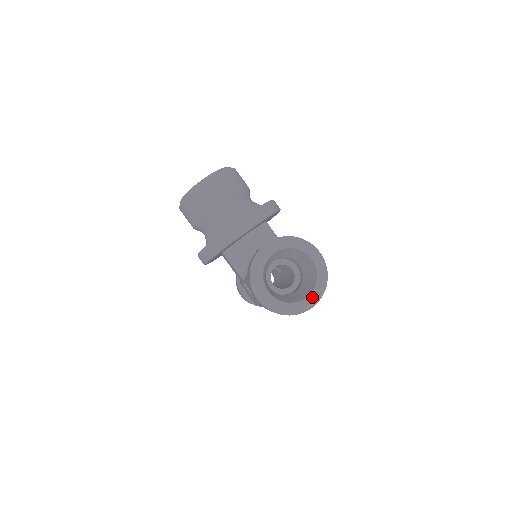
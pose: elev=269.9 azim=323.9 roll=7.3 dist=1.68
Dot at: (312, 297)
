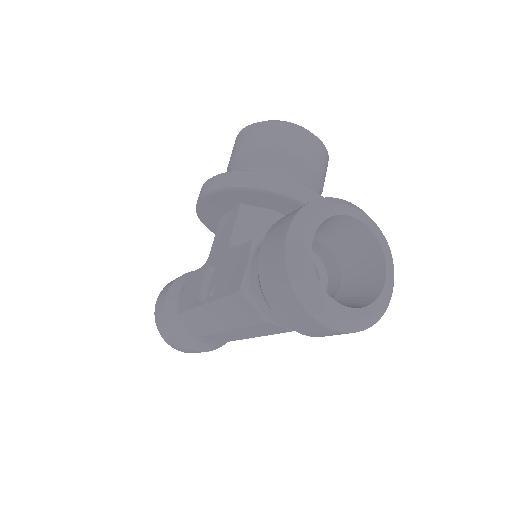
Dot at: (350, 314)
